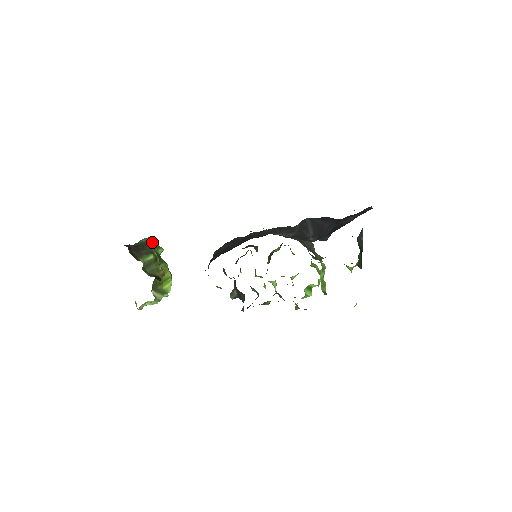
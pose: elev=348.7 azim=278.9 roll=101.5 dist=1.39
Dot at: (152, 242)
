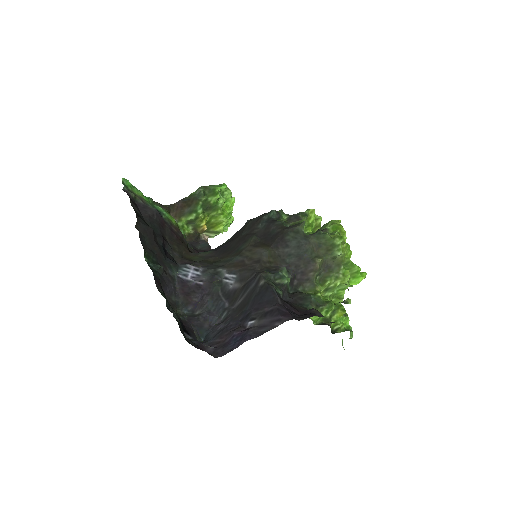
Dot at: (202, 196)
